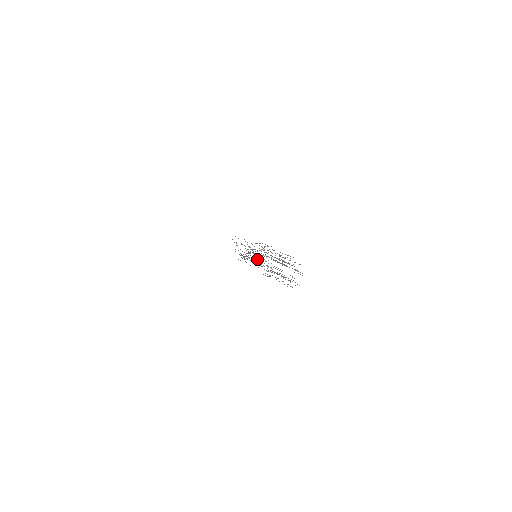
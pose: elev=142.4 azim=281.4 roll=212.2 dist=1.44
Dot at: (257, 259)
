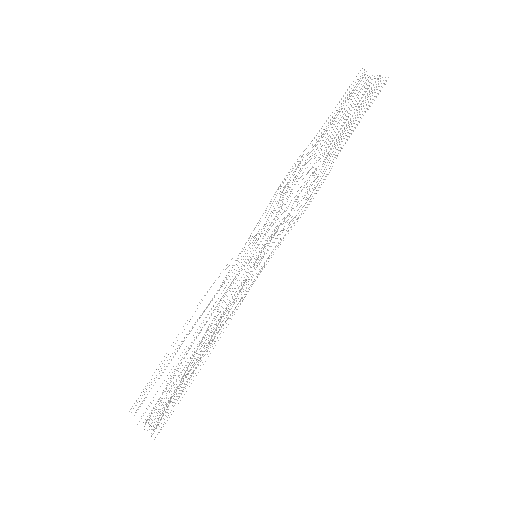
Dot at: occluded
